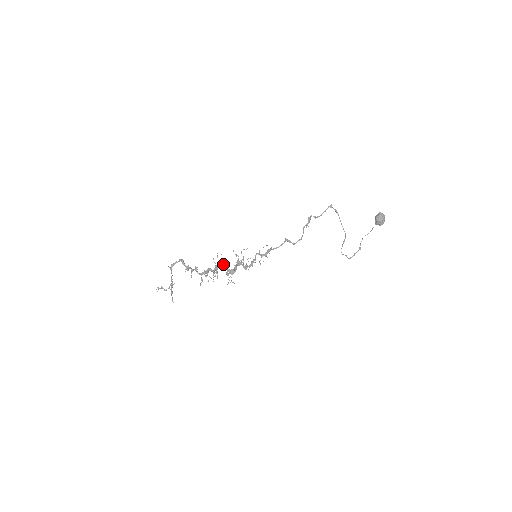
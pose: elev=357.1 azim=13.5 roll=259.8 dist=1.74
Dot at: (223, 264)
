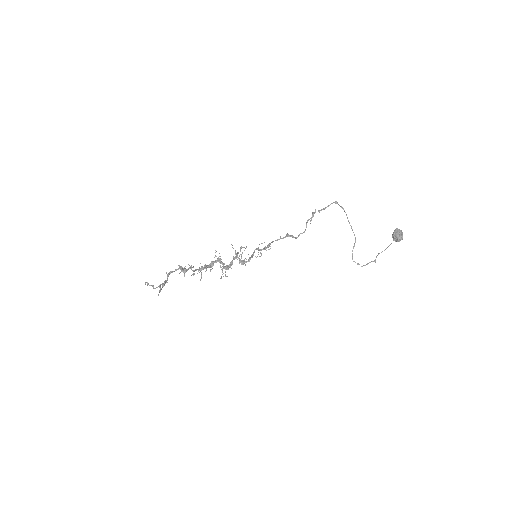
Dot at: occluded
